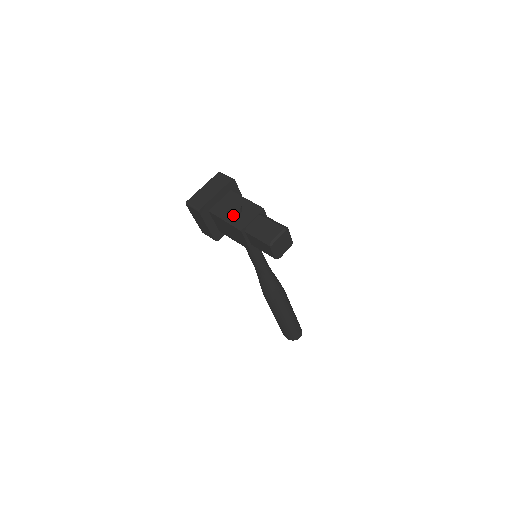
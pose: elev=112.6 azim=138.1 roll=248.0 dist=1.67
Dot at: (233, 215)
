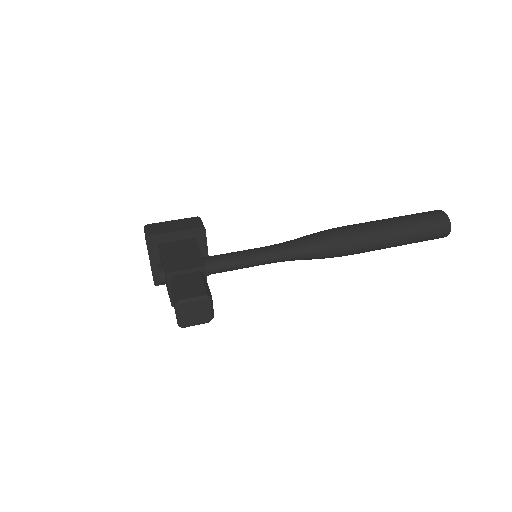
Dot at: (166, 283)
